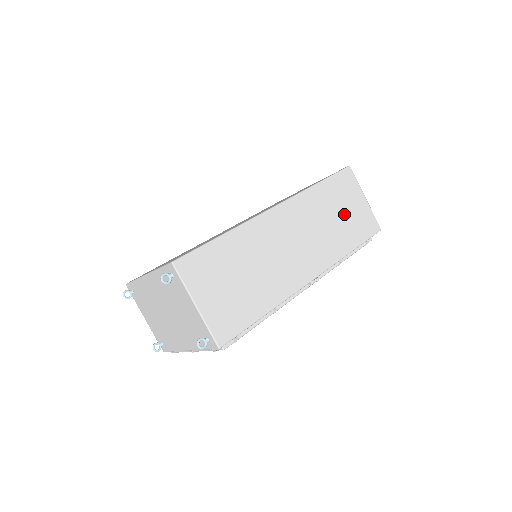
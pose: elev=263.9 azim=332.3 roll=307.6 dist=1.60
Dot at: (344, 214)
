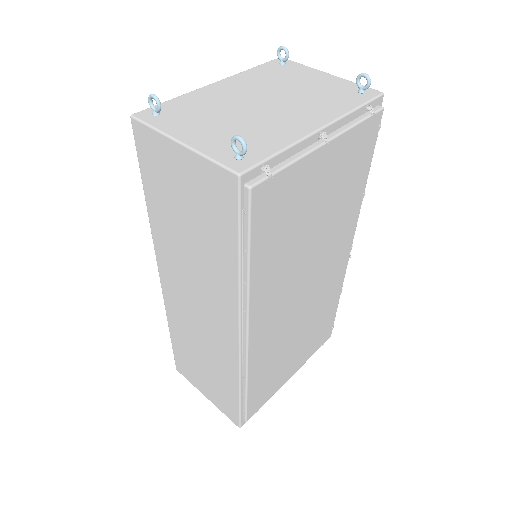
Dot at: occluded
